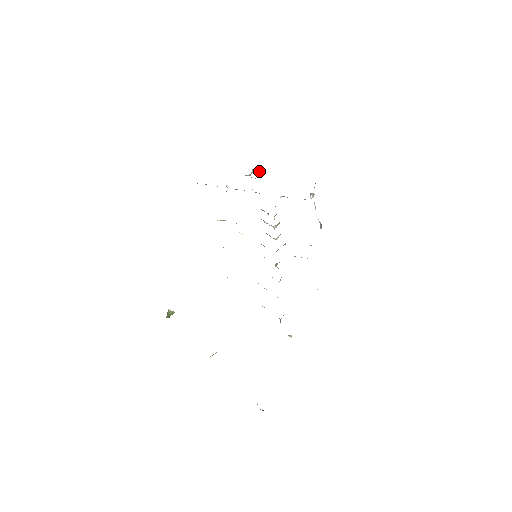
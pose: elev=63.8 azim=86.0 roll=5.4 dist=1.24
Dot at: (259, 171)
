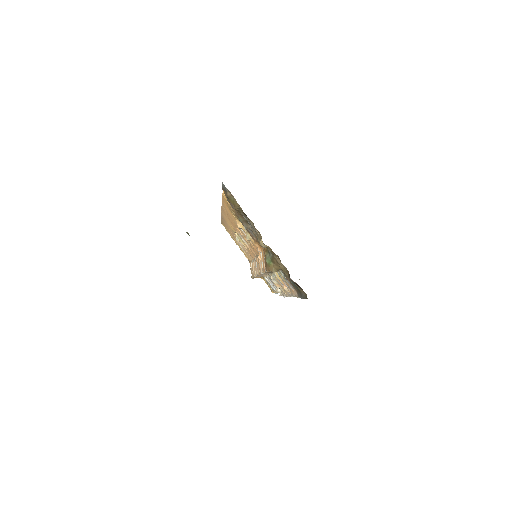
Dot at: occluded
